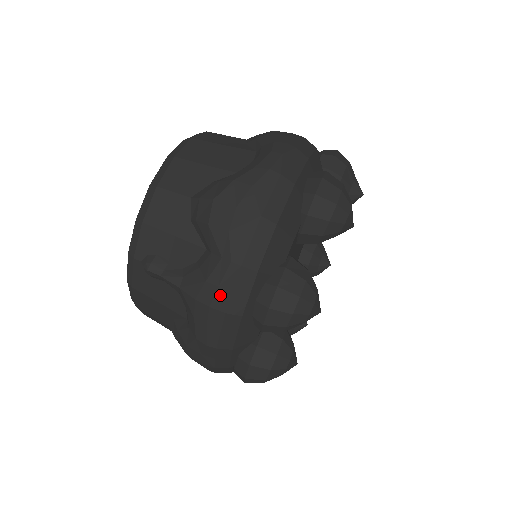
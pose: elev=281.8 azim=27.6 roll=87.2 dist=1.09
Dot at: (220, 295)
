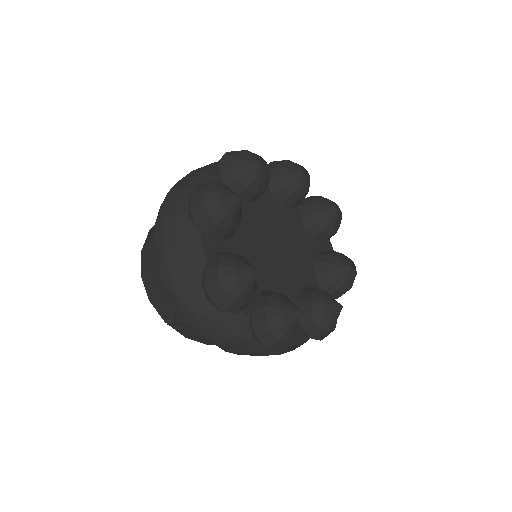
Dot at: (185, 313)
